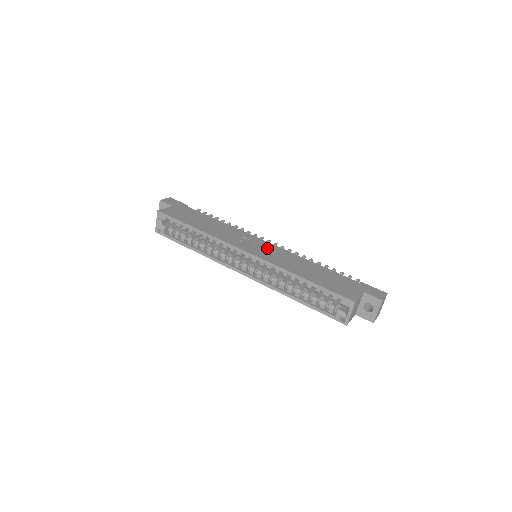
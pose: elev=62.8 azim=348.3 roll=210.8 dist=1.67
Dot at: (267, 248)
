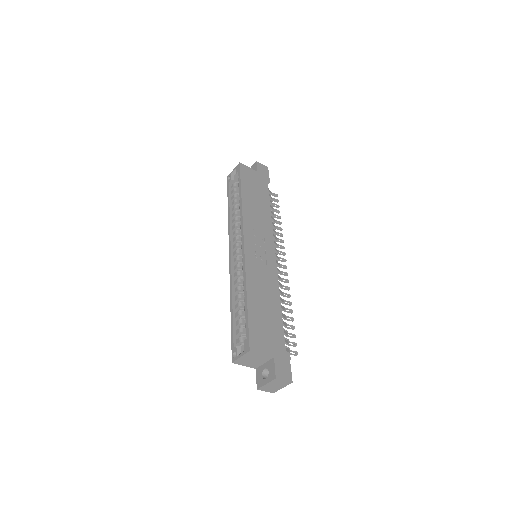
Dot at: (265, 257)
